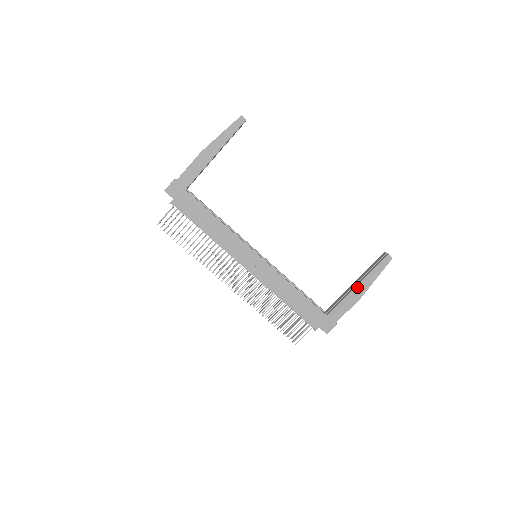
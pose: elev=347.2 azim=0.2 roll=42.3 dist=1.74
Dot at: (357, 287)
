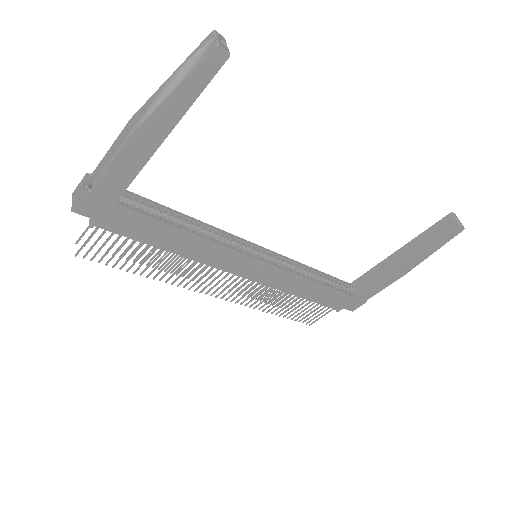
Dot at: (404, 266)
